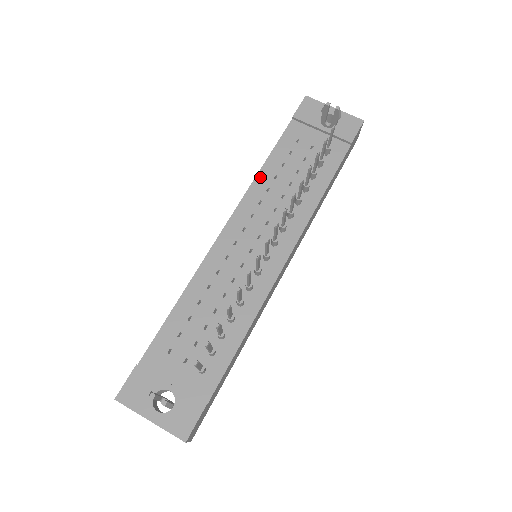
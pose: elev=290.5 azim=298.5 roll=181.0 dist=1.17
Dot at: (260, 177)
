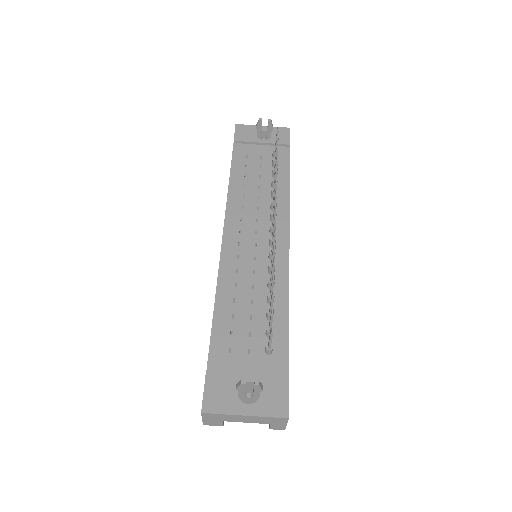
Dot at: (232, 190)
